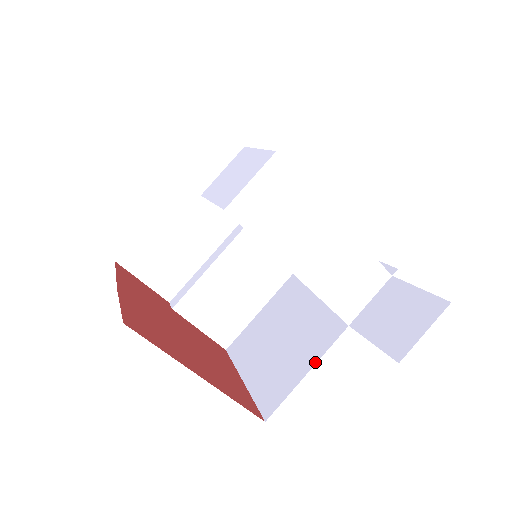
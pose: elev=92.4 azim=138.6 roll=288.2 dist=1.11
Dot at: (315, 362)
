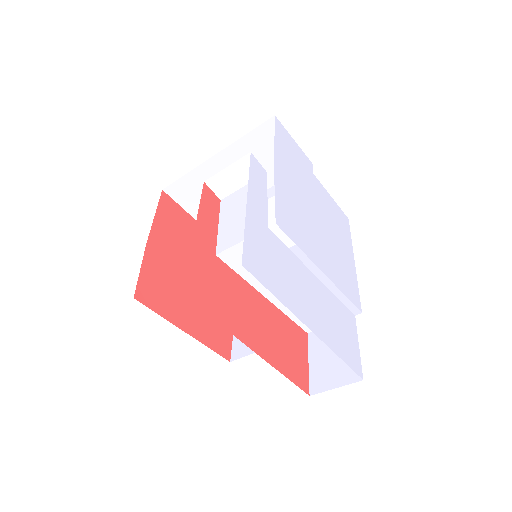
Dot at: occluded
